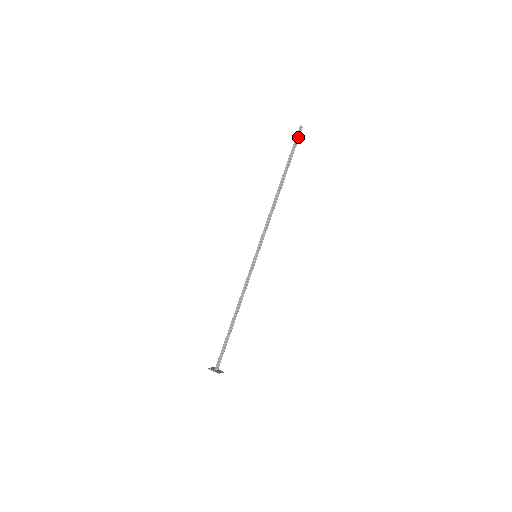
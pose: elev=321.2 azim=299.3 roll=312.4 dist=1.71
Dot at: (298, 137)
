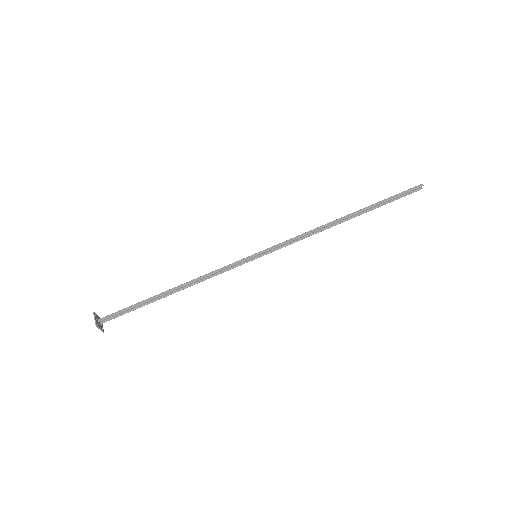
Dot at: (410, 192)
